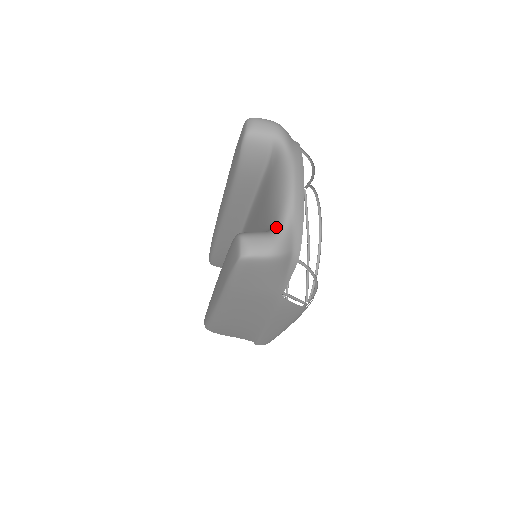
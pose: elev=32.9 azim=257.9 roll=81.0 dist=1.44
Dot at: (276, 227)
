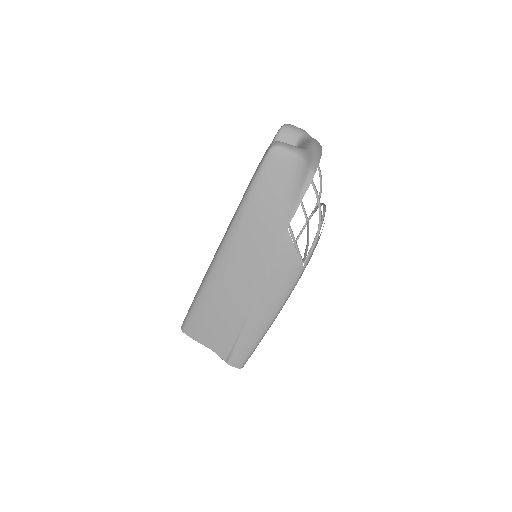
Dot at: occluded
